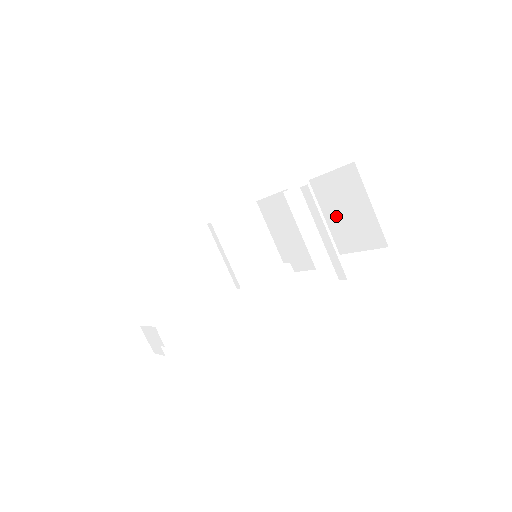
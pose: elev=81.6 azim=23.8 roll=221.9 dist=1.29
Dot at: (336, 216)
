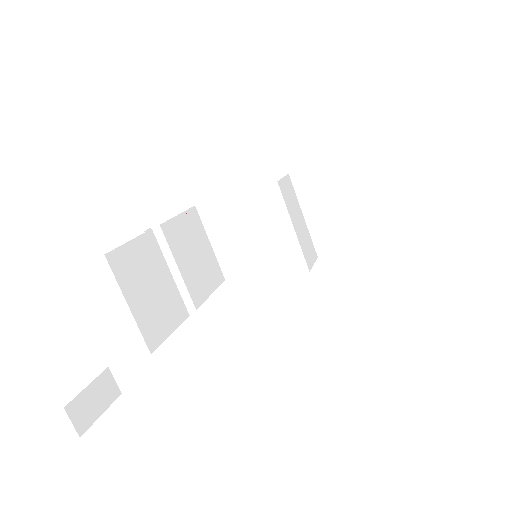
Dot at: (322, 213)
